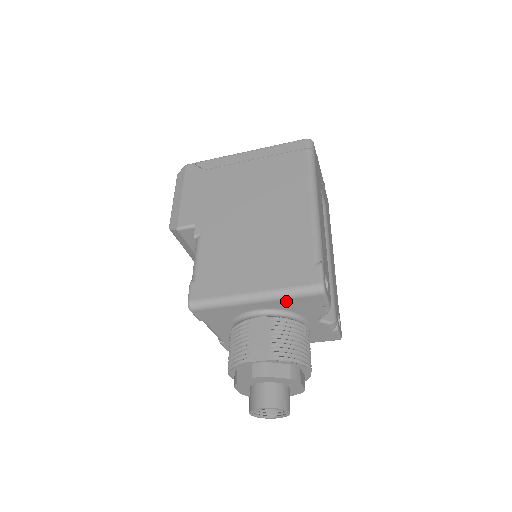
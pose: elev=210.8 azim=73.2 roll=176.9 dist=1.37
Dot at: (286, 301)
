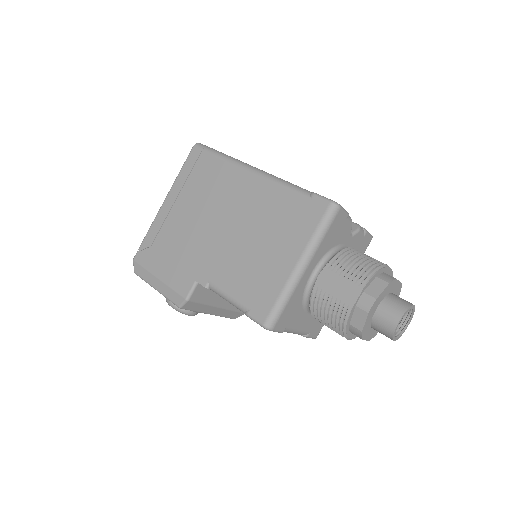
Dot at: (323, 243)
